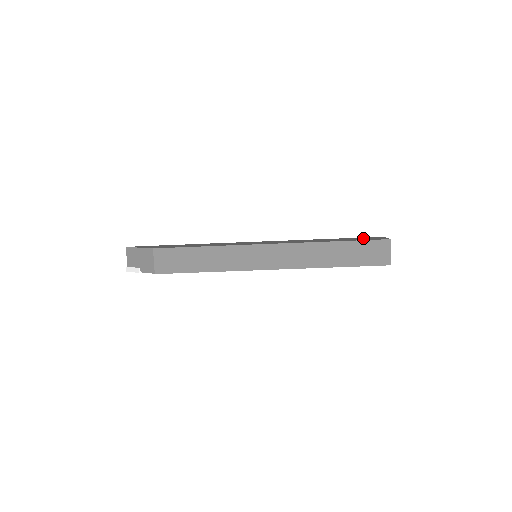
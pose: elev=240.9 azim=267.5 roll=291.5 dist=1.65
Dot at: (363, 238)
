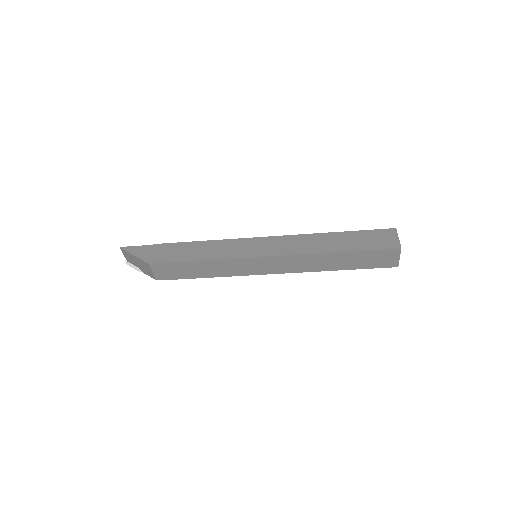
Dot at: (372, 237)
